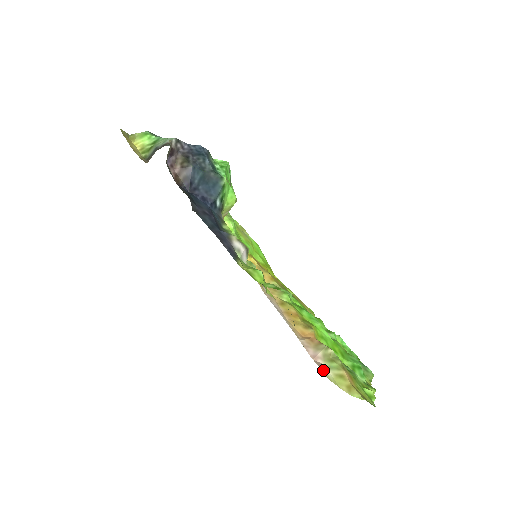
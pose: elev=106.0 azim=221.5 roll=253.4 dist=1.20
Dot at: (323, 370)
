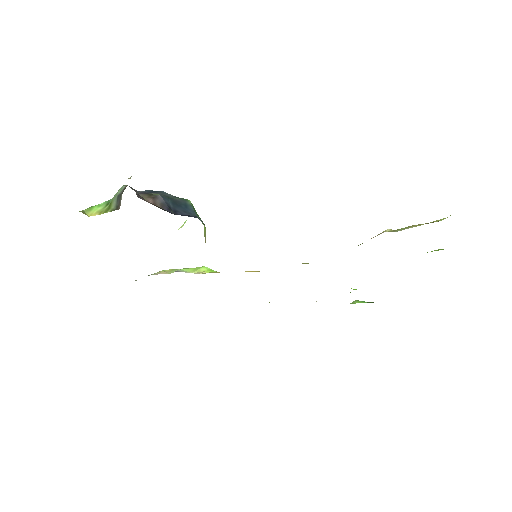
Dot at: occluded
